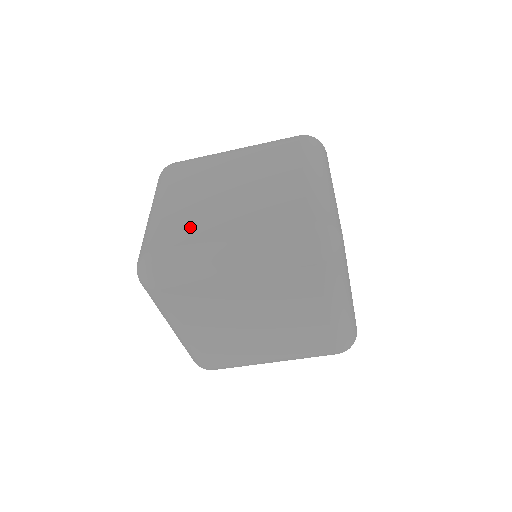
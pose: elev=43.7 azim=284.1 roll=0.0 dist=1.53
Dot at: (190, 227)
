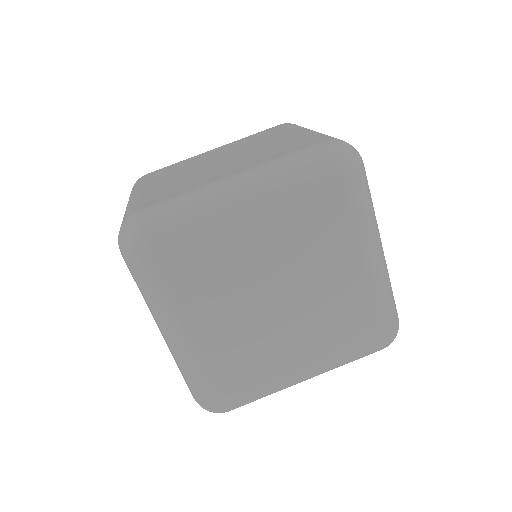
Dot at: (181, 186)
